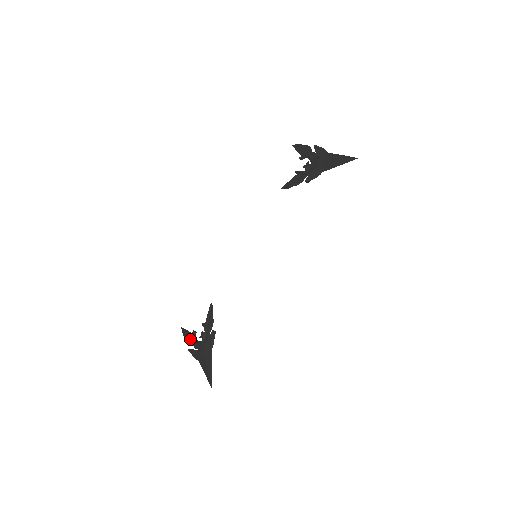
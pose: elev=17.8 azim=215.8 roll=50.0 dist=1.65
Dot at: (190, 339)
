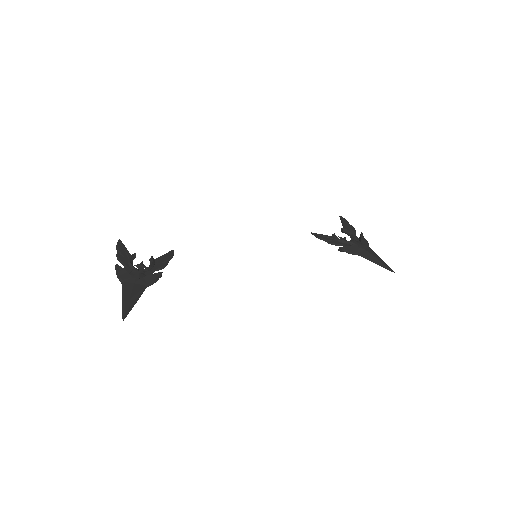
Dot at: (124, 257)
